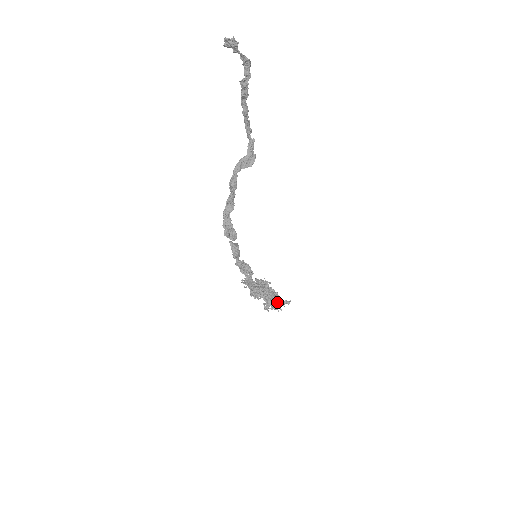
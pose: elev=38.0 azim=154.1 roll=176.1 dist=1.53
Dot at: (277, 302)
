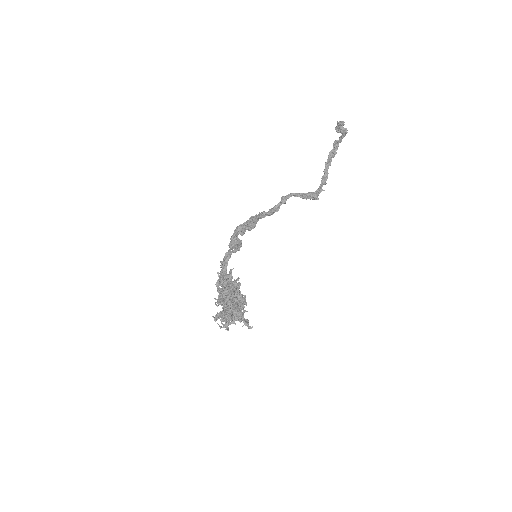
Dot at: (235, 309)
